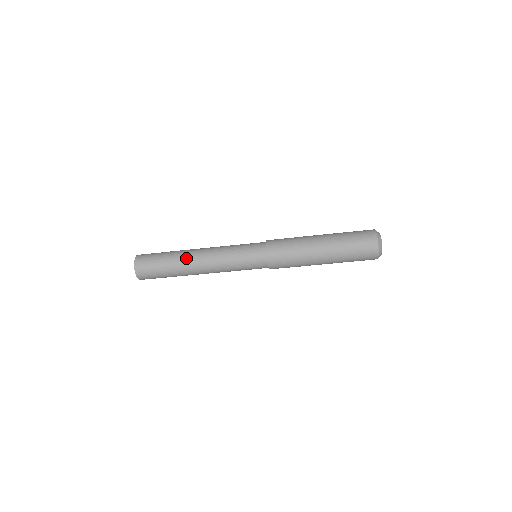
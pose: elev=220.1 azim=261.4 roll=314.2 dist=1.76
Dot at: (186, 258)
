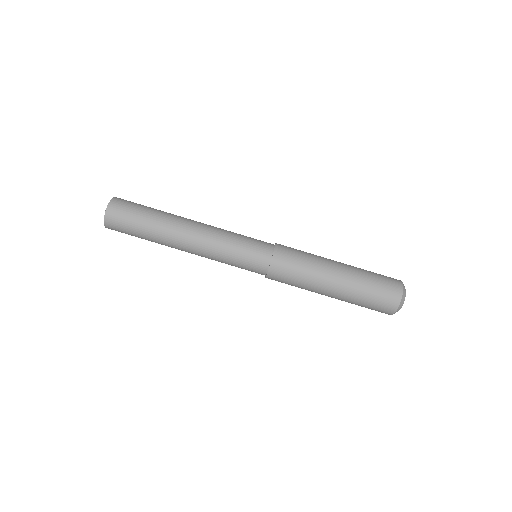
Dot at: (173, 227)
